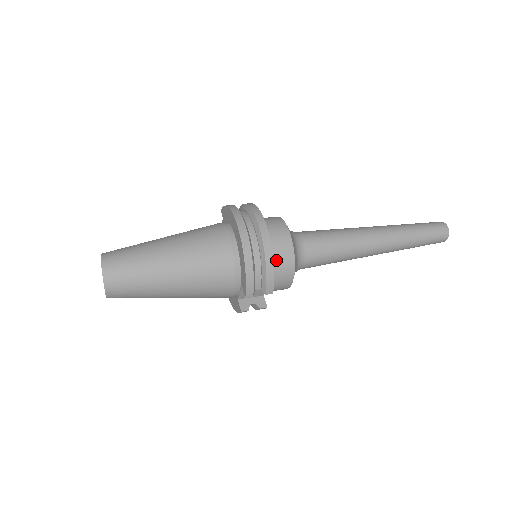
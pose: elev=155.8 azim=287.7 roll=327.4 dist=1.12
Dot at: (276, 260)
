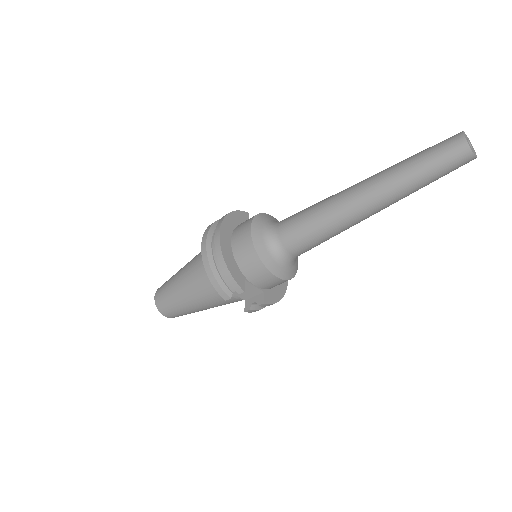
Dot at: (242, 260)
